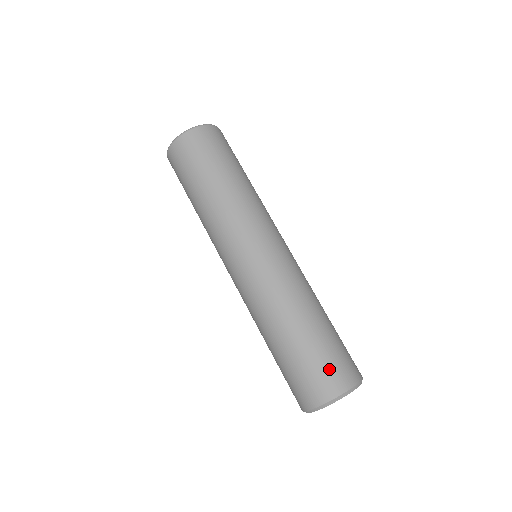
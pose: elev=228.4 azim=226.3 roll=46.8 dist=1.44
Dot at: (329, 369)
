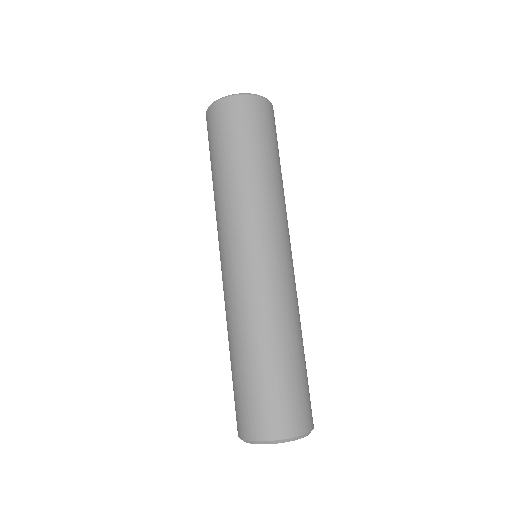
Dot at: (292, 406)
